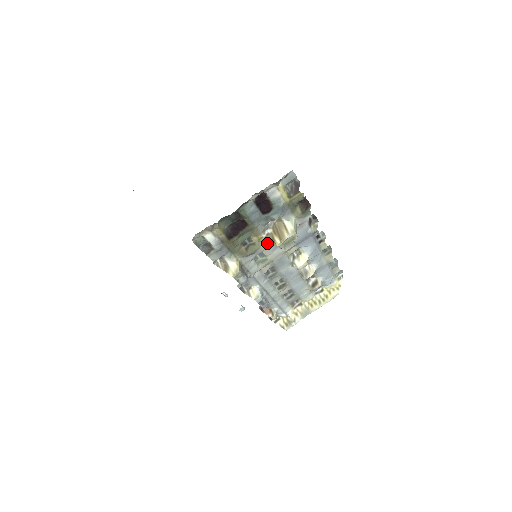
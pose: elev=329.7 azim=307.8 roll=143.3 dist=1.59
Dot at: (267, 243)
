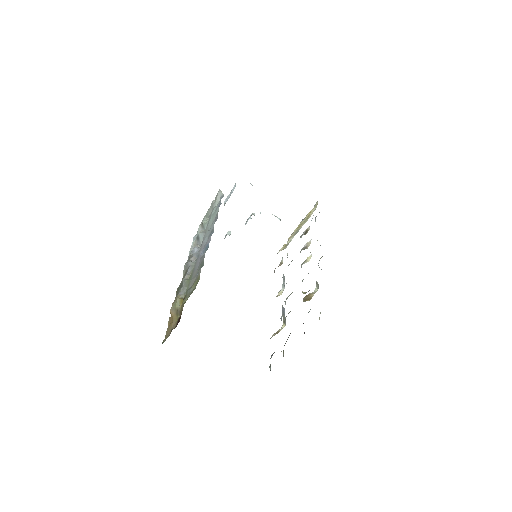
Dot at: occluded
